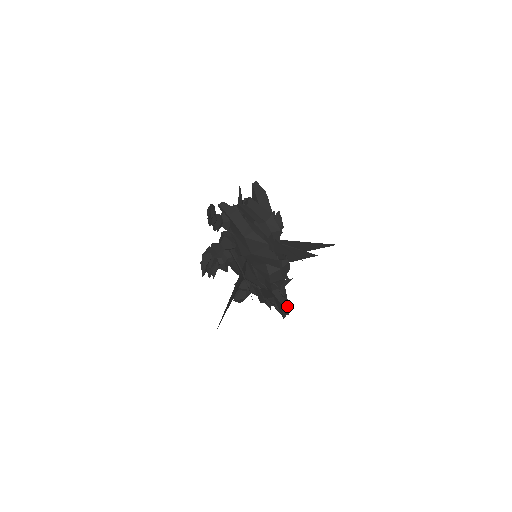
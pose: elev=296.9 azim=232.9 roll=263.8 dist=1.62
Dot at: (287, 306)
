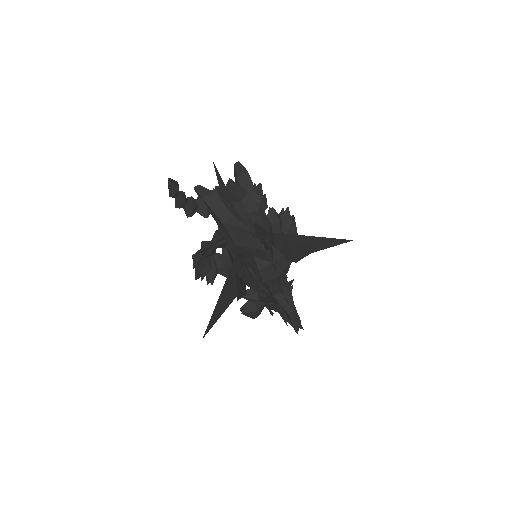
Dot at: (296, 316)
